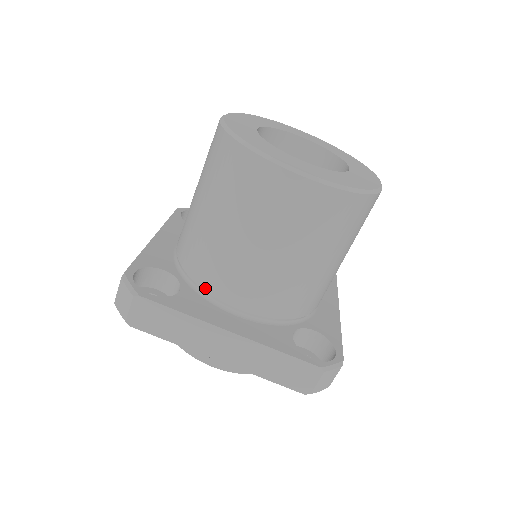
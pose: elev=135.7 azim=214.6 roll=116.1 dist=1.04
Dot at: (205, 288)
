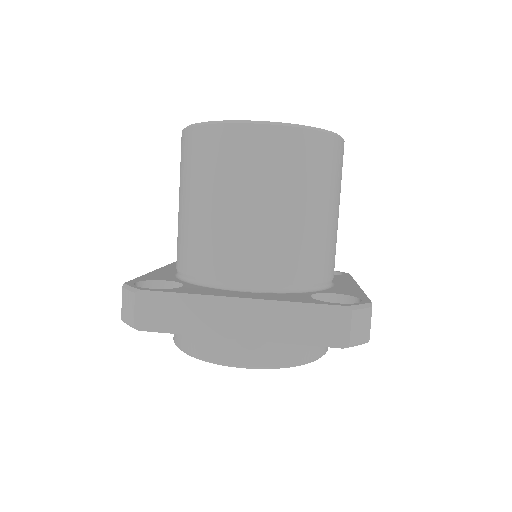
Dot at: (207, 277)
